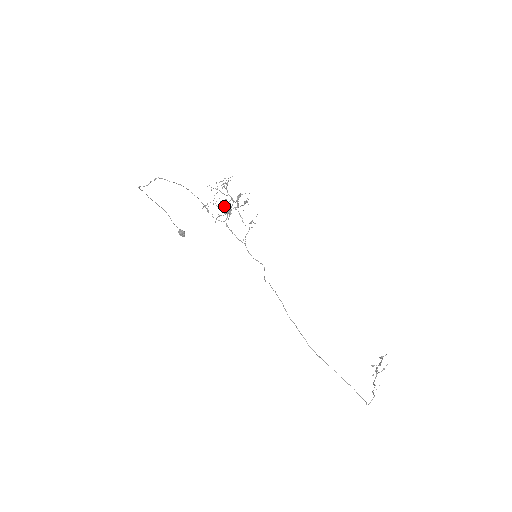
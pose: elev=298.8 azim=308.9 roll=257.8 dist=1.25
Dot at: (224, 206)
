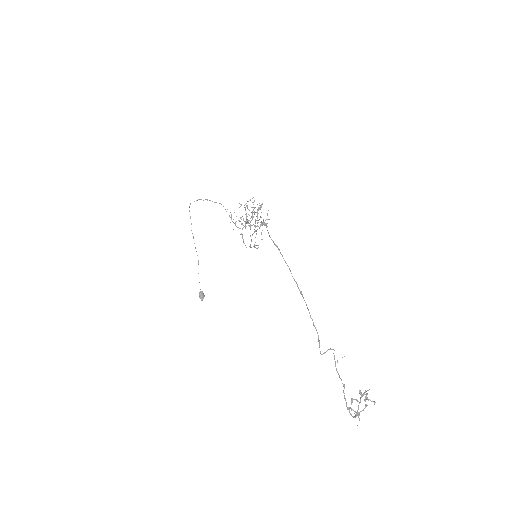
Dot at: occluded
